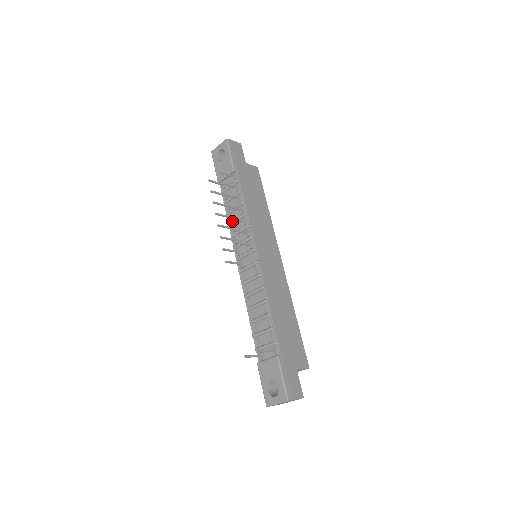
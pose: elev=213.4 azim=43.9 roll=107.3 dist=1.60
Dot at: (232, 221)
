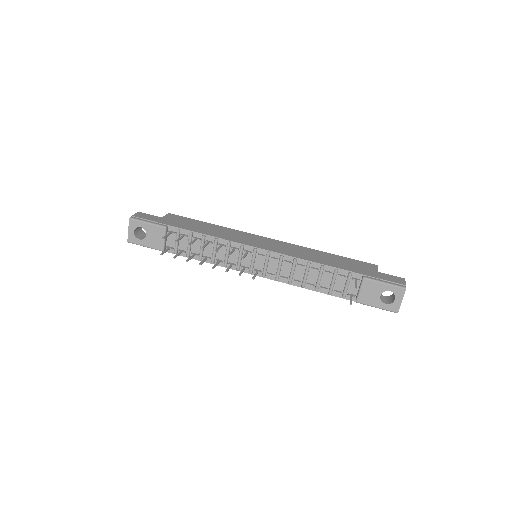
Dot at: (212, 257)
